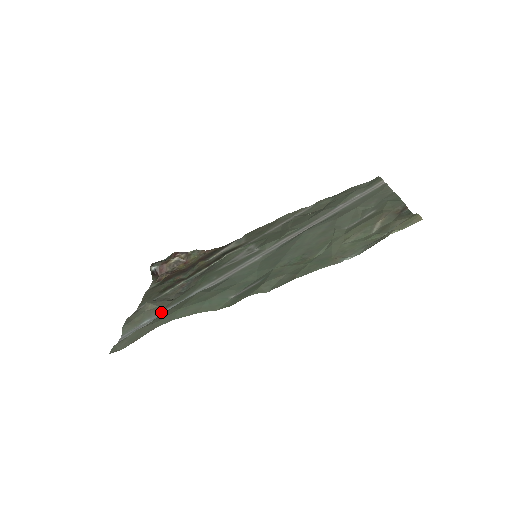
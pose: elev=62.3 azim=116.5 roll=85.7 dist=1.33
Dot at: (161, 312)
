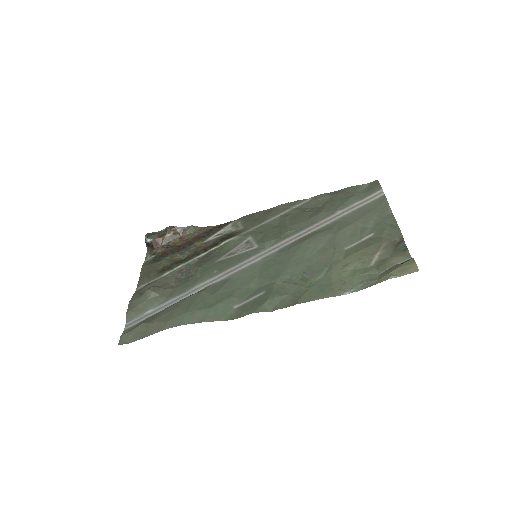
Dot at: (164, 303)
